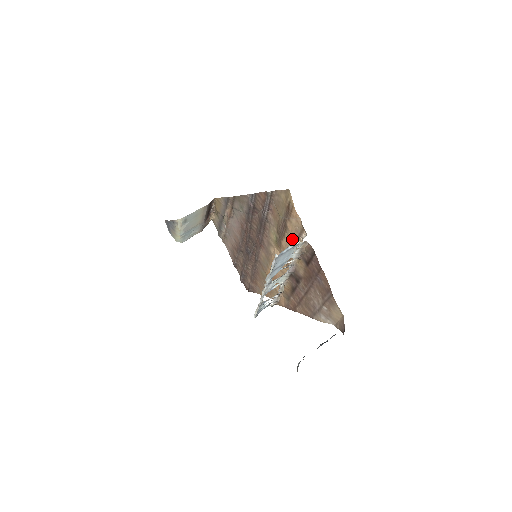
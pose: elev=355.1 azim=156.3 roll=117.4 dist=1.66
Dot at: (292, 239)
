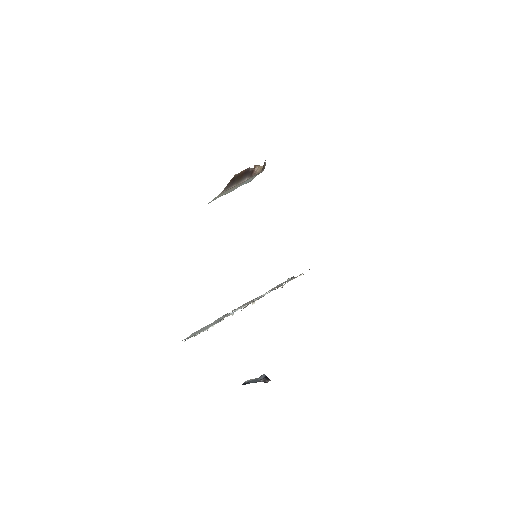
Dot at: occluded
